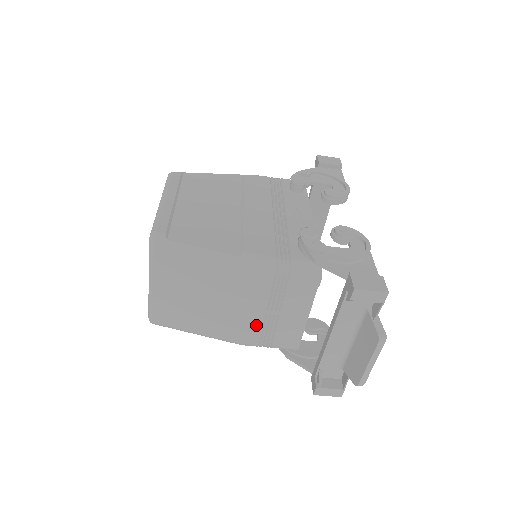
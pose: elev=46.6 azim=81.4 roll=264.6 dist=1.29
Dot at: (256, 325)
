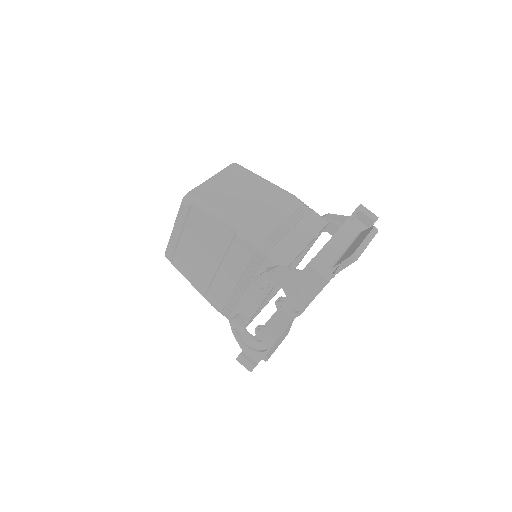
Dot at: (272, 225)
